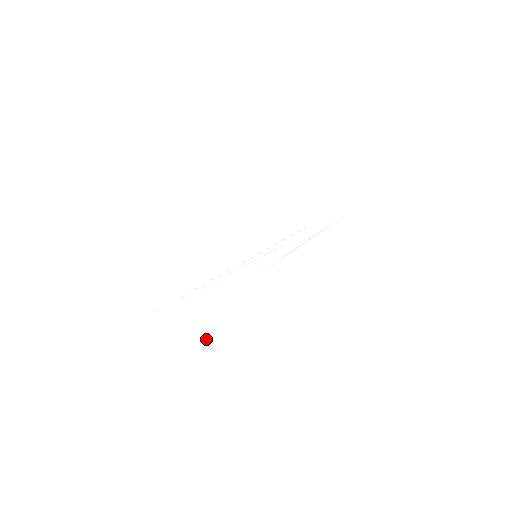
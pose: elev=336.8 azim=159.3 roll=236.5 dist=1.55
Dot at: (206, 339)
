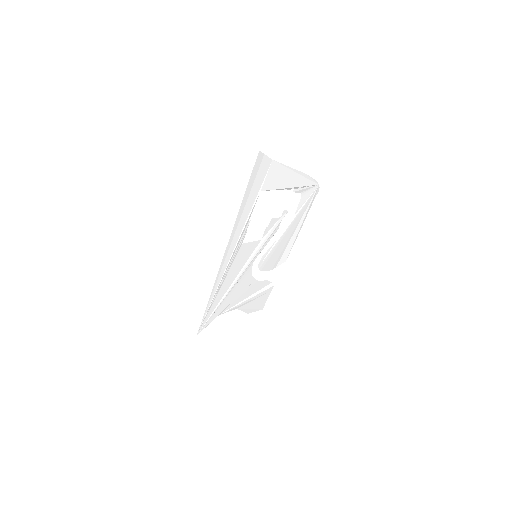
Dot at: occluded
